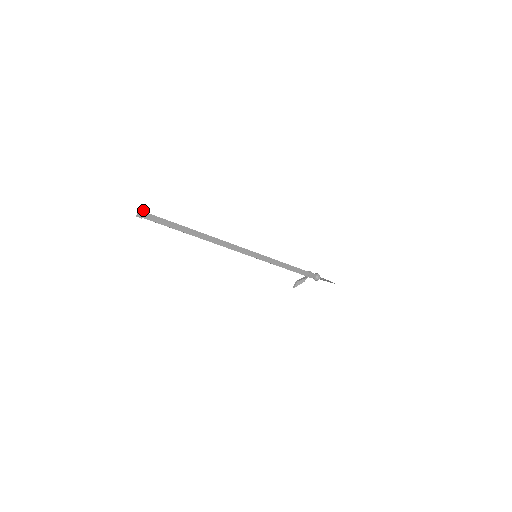
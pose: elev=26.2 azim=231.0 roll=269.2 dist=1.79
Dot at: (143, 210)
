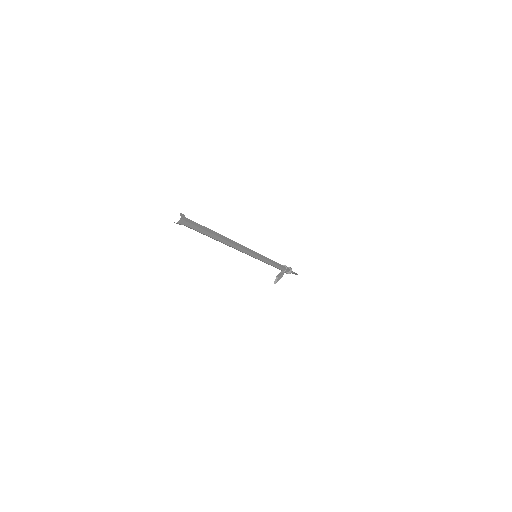
Dot at: (183, 214)
